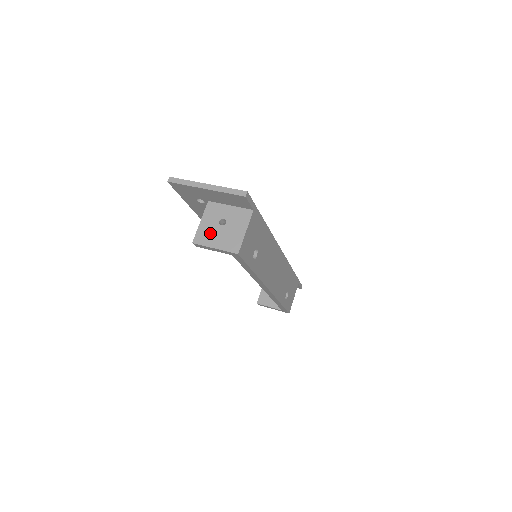
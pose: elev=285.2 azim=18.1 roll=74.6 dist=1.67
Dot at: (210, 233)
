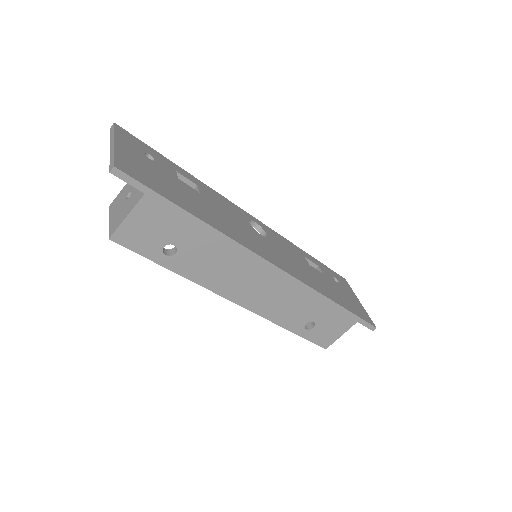
Dot at: (119, 202)
